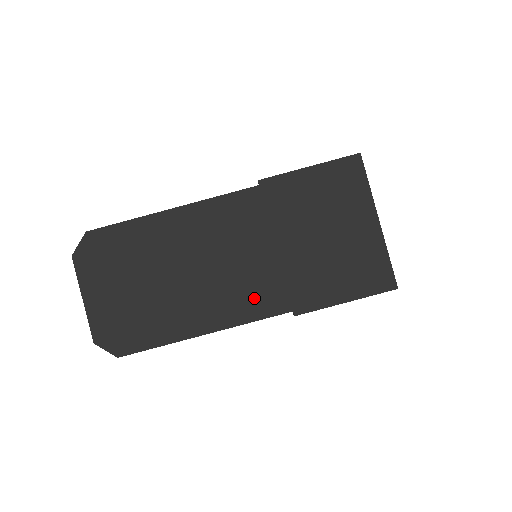
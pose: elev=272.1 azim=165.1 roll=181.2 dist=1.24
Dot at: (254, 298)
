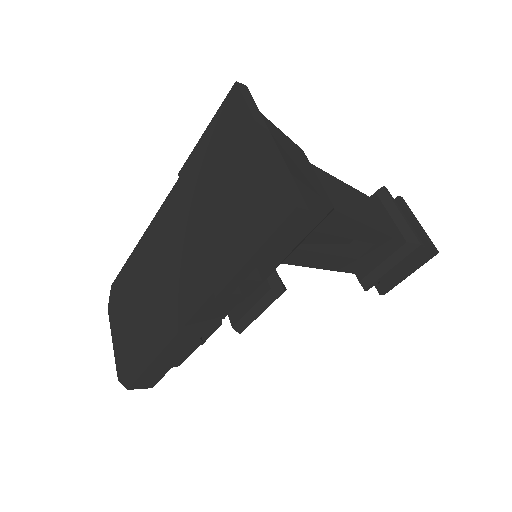
Dot at: (188, 292)
